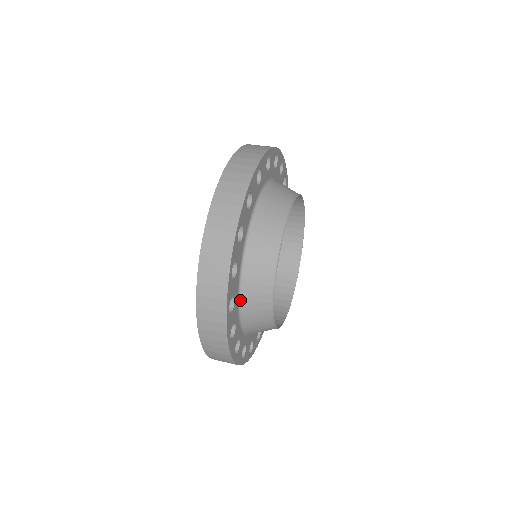
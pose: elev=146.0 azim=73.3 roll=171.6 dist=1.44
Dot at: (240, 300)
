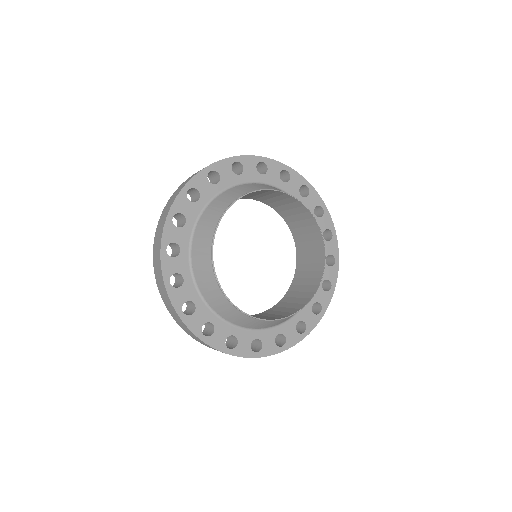
Dot at: (196, 281)
